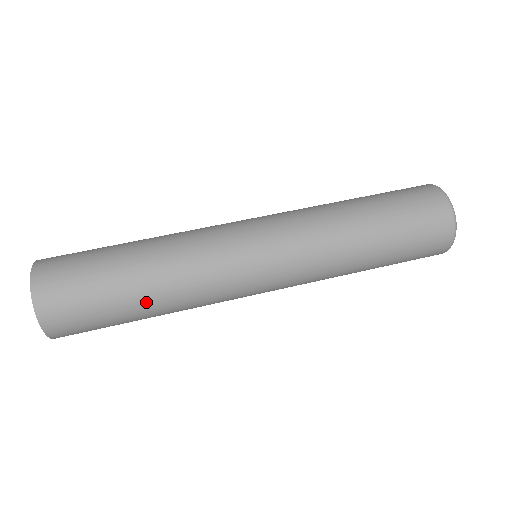
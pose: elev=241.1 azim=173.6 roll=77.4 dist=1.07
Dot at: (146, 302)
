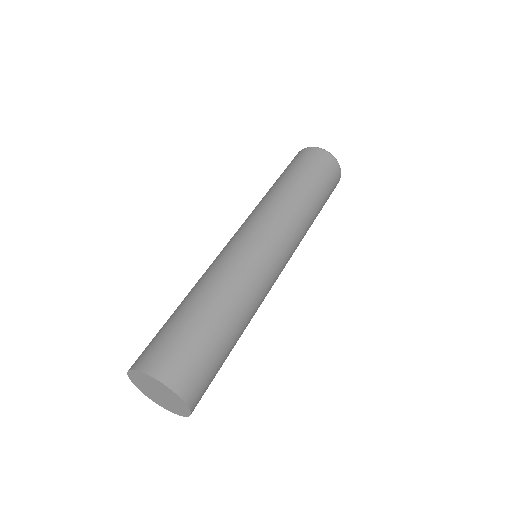
Dot at: (224, 316)
